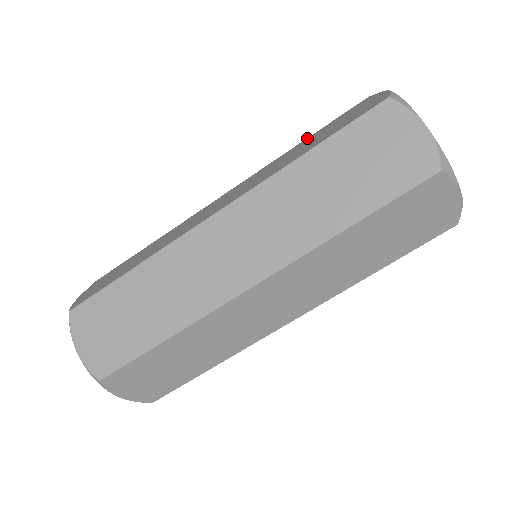
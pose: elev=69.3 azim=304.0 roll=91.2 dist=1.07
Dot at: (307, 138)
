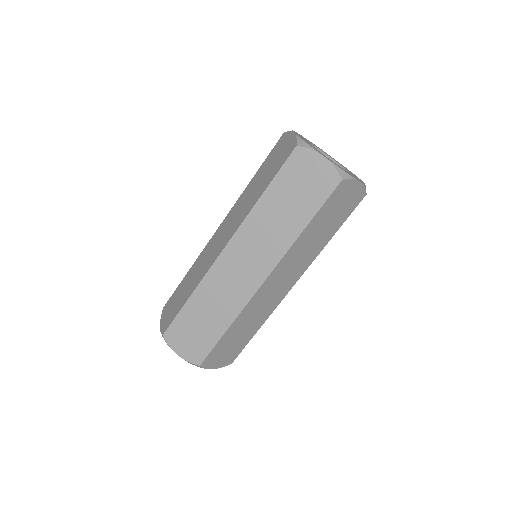
Dot at: occluded
